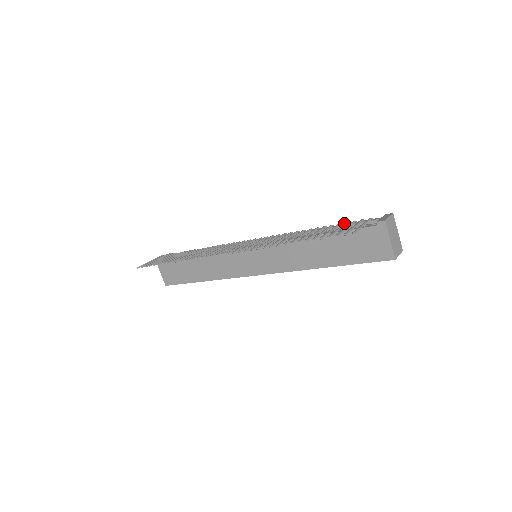
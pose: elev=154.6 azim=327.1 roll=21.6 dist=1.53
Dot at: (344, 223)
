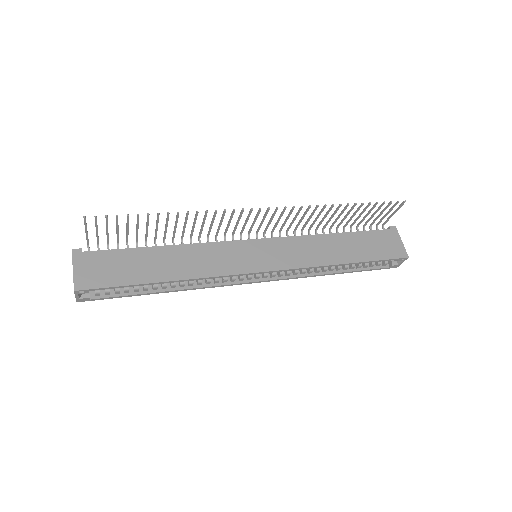
Dot at: (365, 222)
